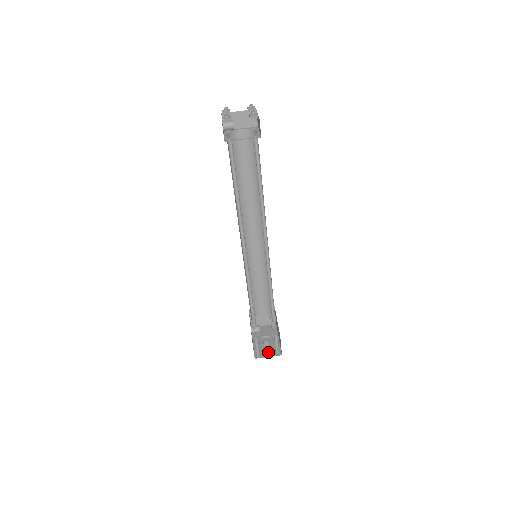
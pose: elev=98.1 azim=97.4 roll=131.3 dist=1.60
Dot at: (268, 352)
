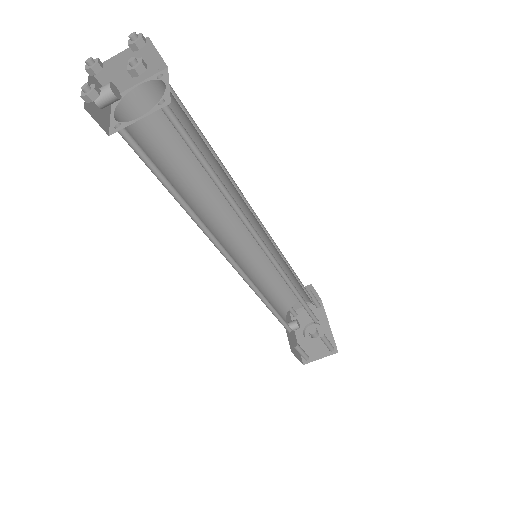
Dot at: (319, 351)
